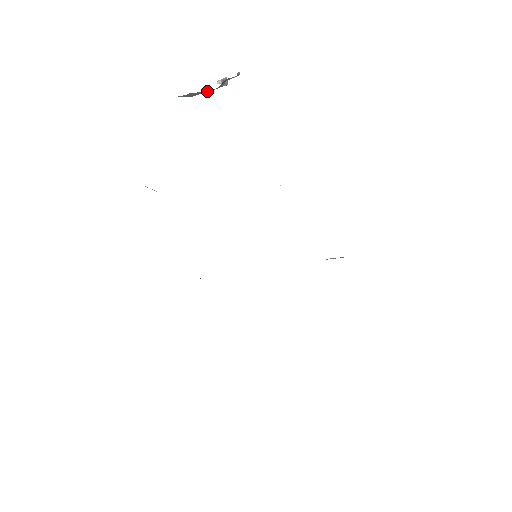
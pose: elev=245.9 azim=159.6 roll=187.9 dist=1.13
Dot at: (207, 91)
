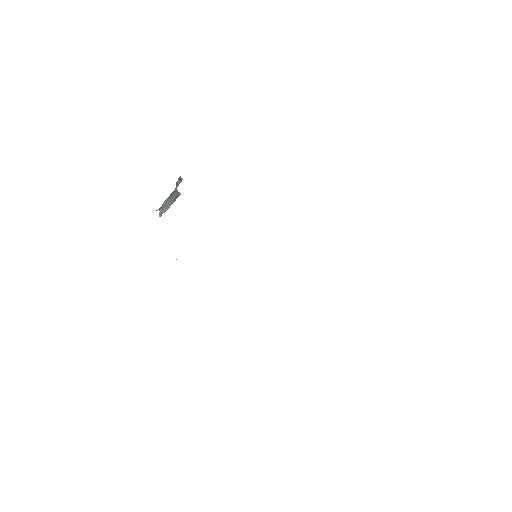
Dot at: (172, 199)
